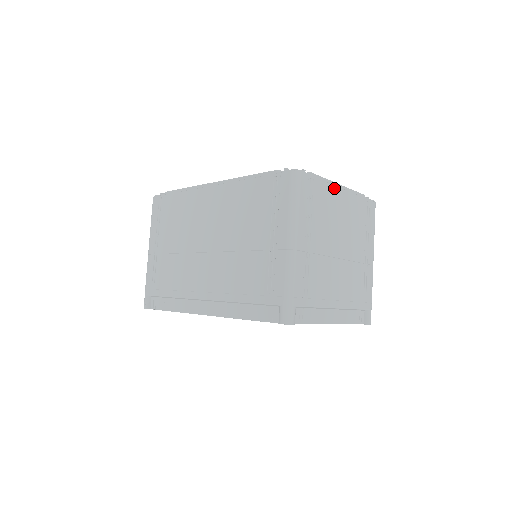
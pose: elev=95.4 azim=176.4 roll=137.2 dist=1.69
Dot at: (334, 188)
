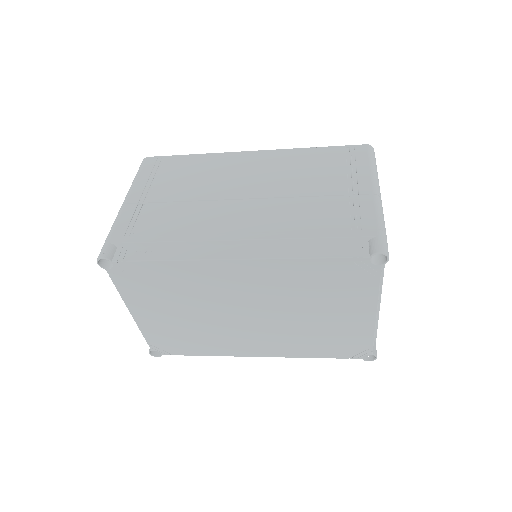
Dot at: occluded
